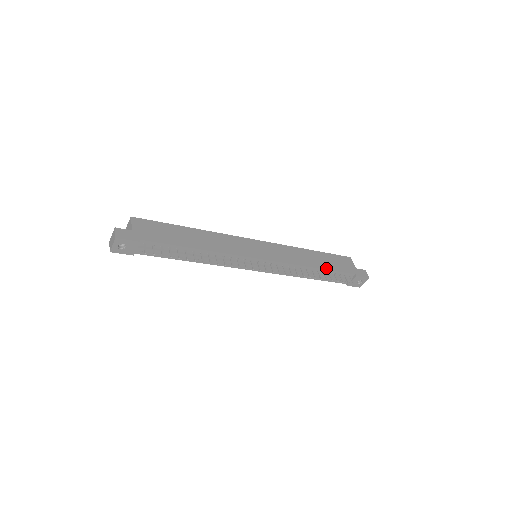
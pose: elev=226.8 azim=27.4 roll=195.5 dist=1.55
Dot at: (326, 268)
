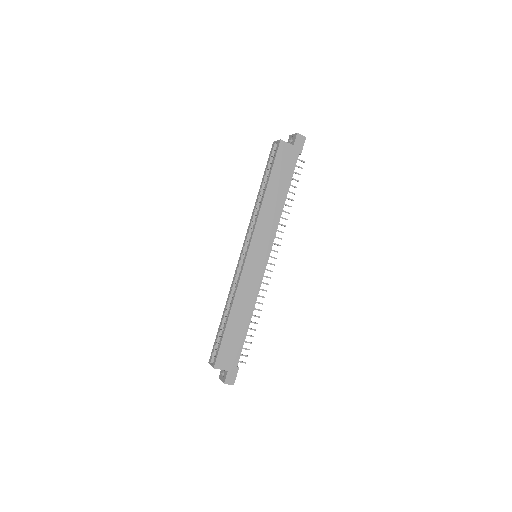
Dot at: (287, 189)
